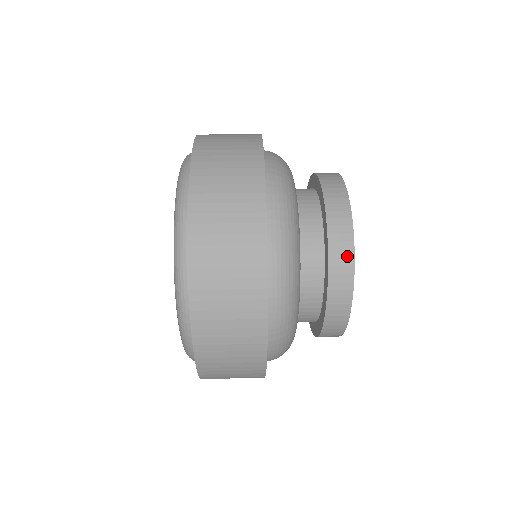
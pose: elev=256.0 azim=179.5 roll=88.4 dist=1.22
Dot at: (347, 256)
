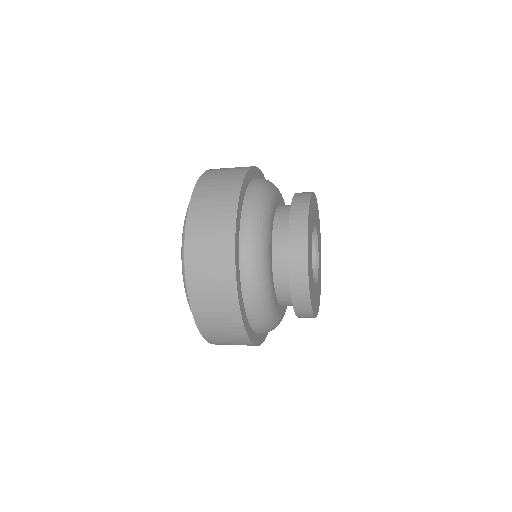
Dot at: (303, 219)
